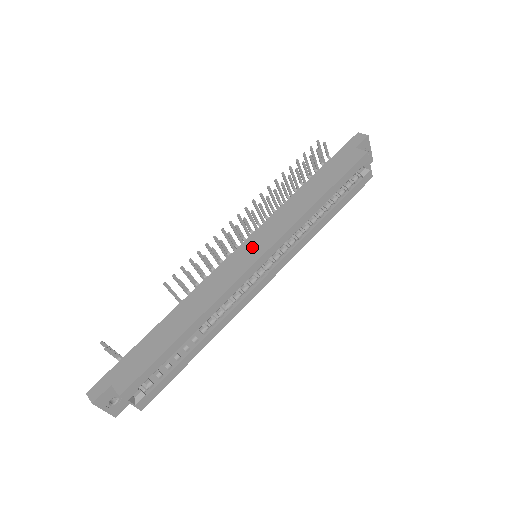
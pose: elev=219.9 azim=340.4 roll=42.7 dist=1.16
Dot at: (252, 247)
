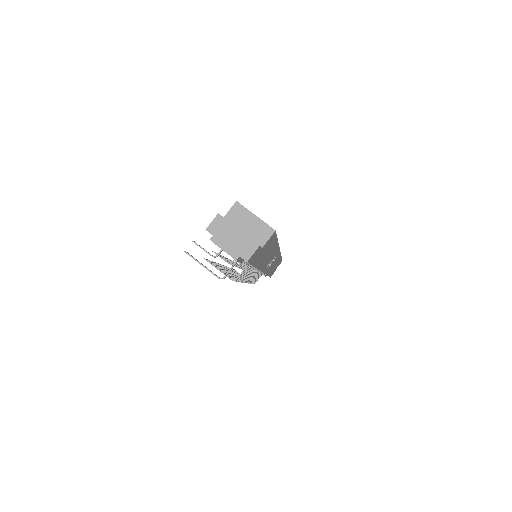
Dot at: occluded
